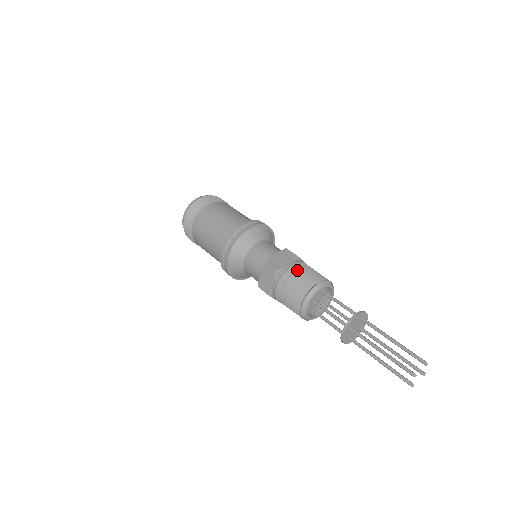
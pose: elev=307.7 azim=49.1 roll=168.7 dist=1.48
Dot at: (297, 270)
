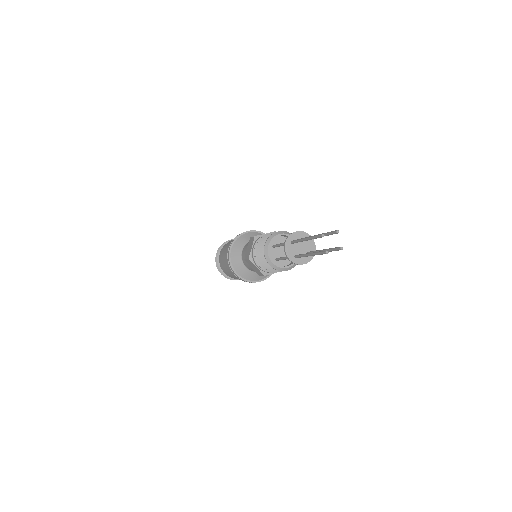
Dot at: occluded
